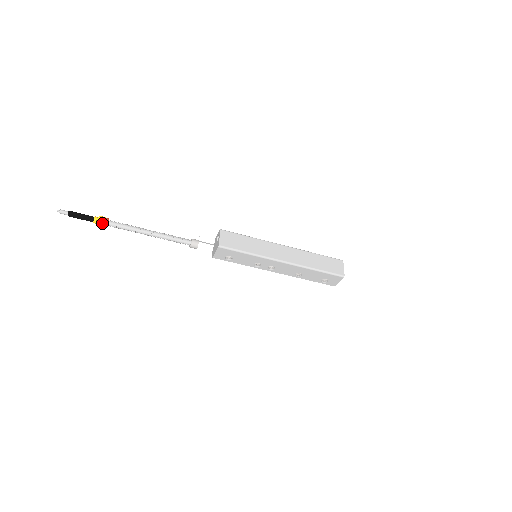
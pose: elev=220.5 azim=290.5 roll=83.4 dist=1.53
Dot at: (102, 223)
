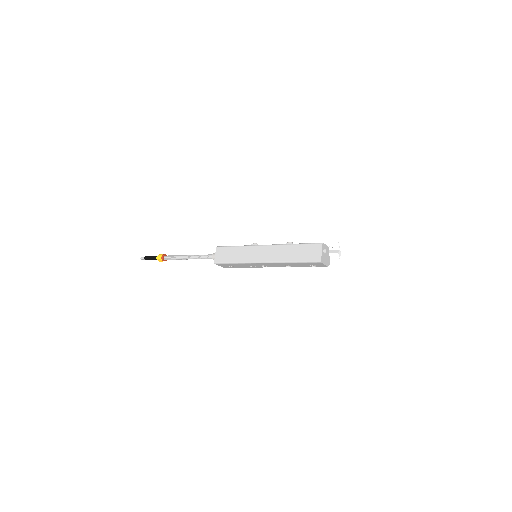
Dot at: (161, 260)
